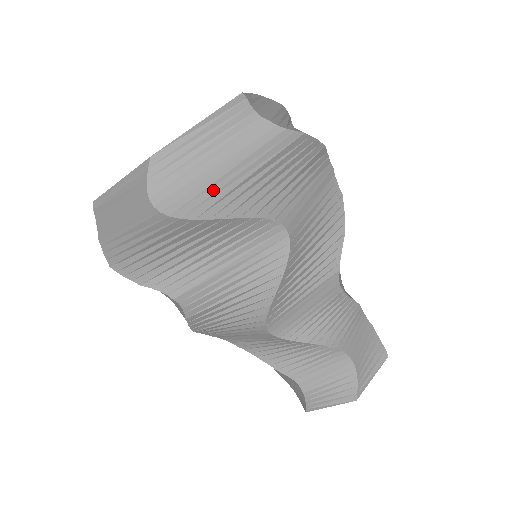
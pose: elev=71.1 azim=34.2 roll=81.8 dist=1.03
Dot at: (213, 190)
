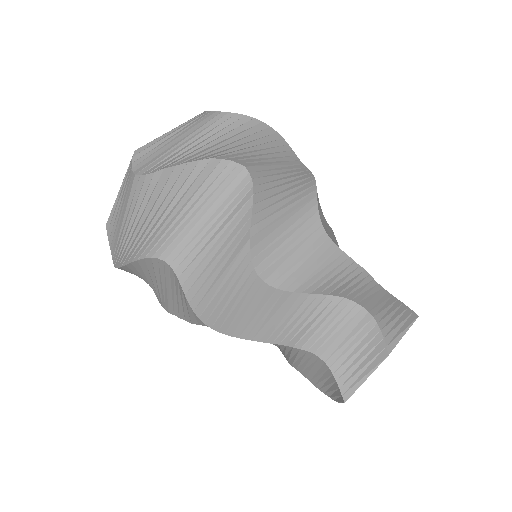
Dot at: occluded
